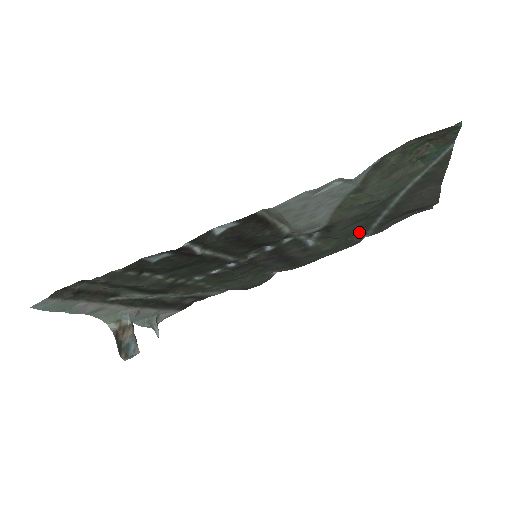
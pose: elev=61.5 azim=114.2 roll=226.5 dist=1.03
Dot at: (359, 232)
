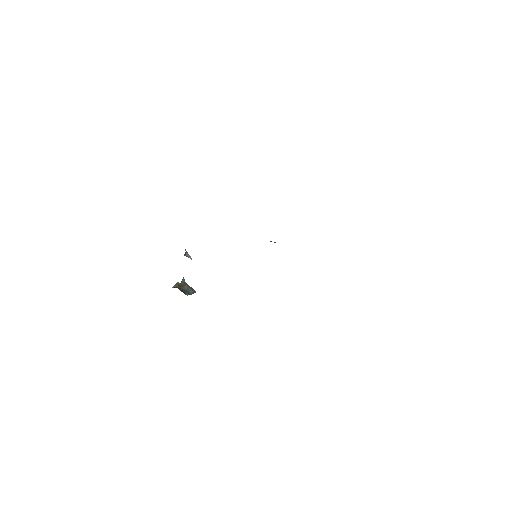
Dot at: occluded
